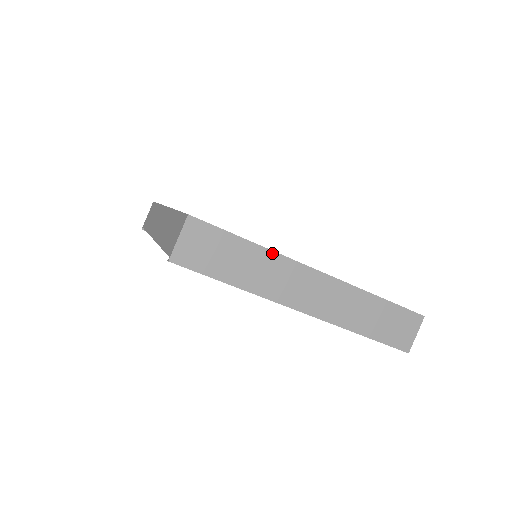
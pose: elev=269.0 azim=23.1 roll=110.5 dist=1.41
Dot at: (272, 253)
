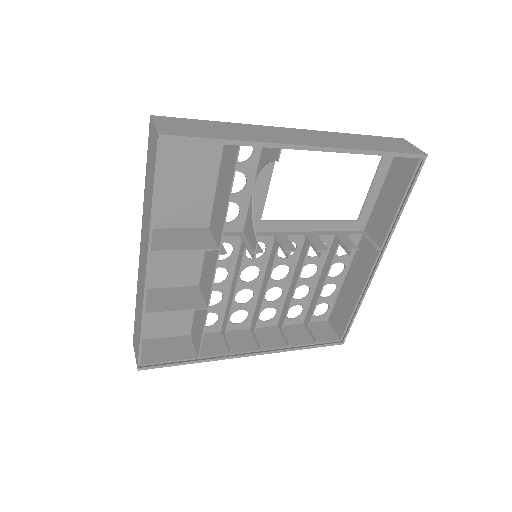
Dot at: (243, 125)
